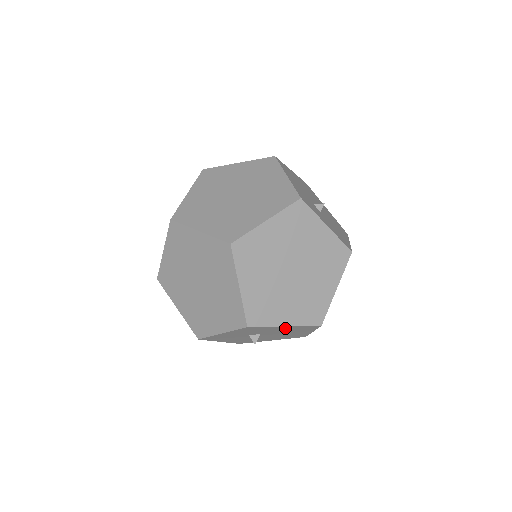
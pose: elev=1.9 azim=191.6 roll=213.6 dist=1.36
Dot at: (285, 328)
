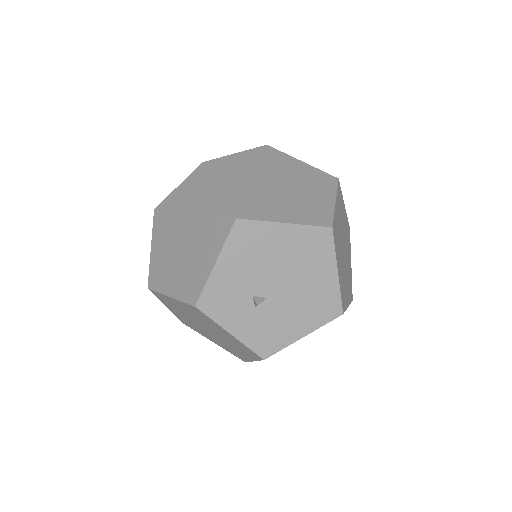
Dot at: occluded
